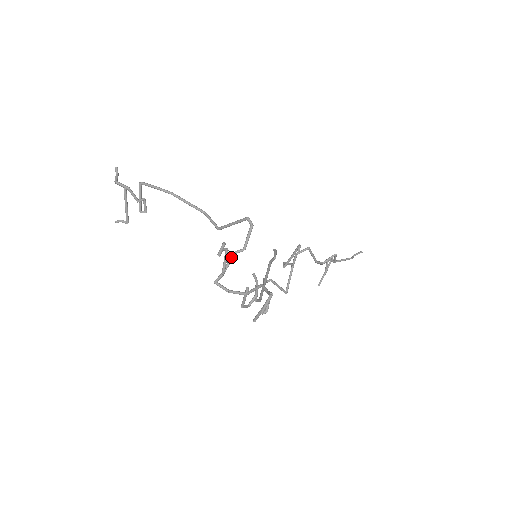
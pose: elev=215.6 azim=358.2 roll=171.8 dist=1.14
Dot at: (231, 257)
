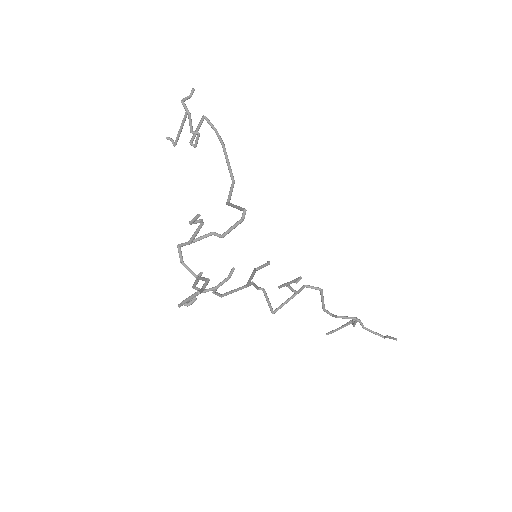
Dot at: (206, 234)
